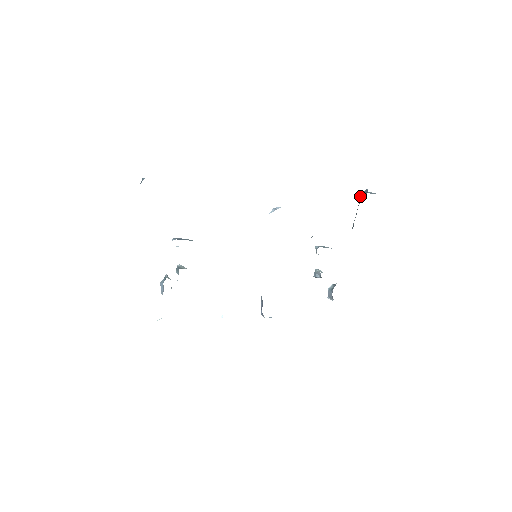
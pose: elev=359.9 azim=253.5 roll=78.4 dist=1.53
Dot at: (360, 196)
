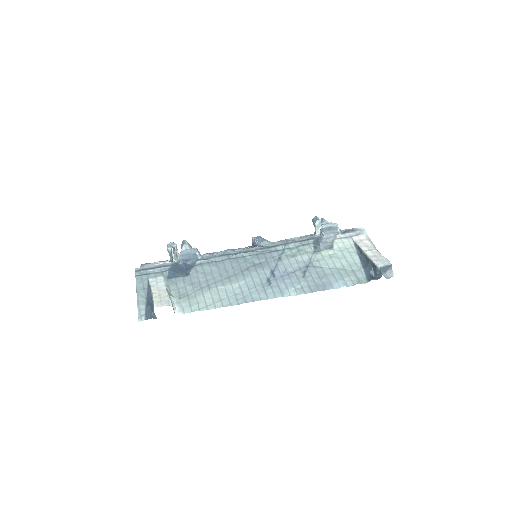
Dot at: (376, 266)
